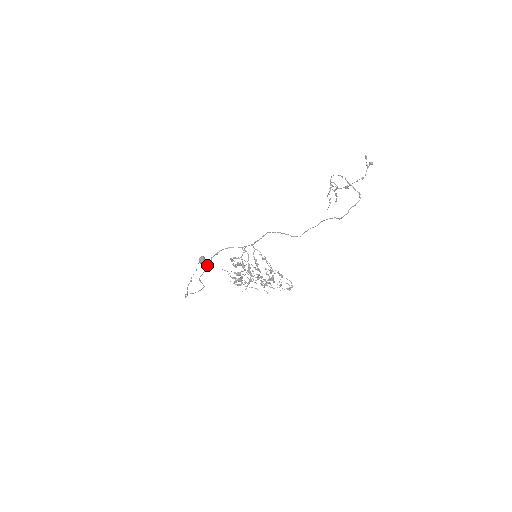
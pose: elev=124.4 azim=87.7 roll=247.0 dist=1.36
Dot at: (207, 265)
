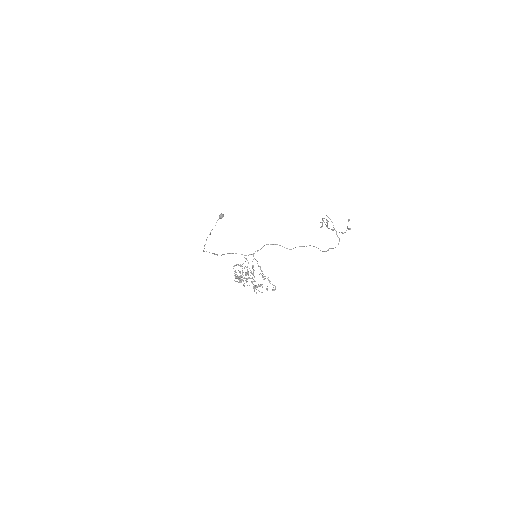
Dot at: occluded
